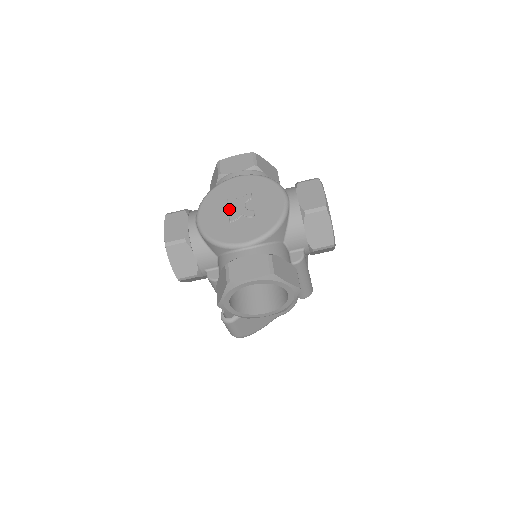
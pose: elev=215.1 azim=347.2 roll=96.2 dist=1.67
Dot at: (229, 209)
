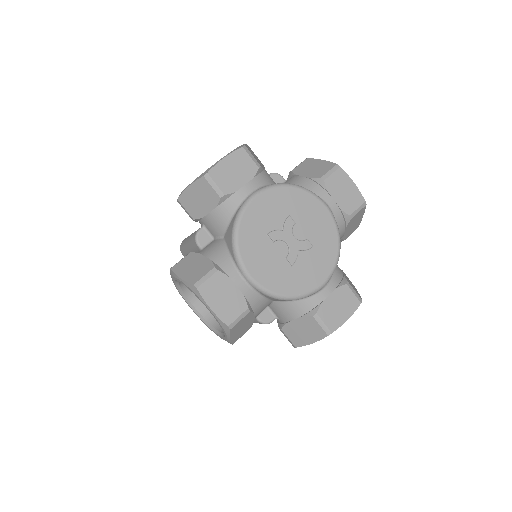
Dot at: (279, 248)
